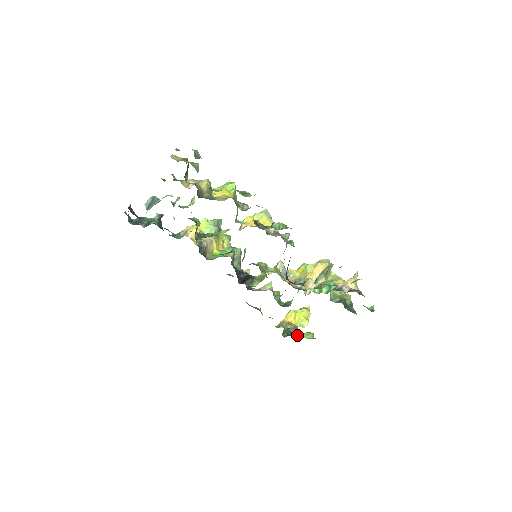
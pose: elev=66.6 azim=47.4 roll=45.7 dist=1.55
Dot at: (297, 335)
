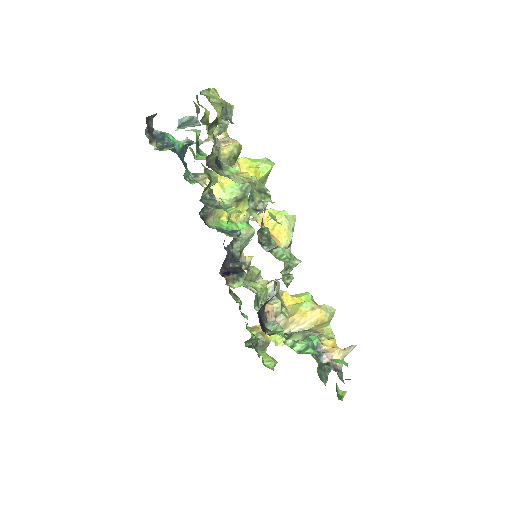
Dot at: (264, 349)
